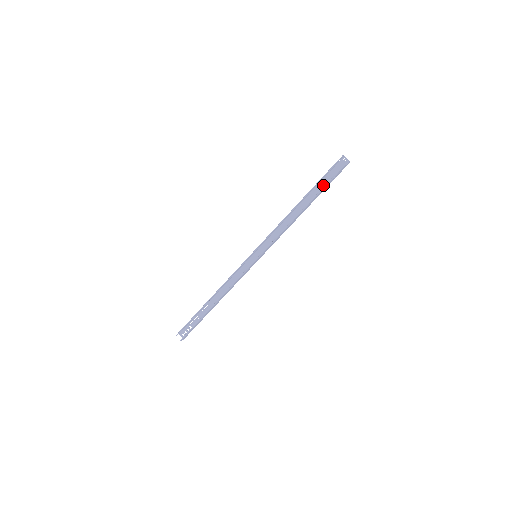
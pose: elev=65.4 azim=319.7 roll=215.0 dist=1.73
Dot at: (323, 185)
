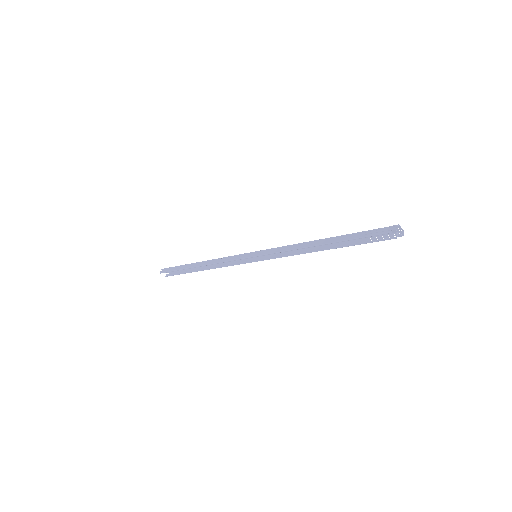
Dot at: occluded
